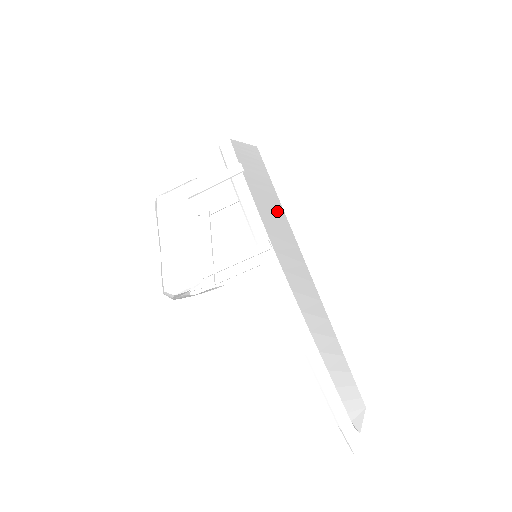
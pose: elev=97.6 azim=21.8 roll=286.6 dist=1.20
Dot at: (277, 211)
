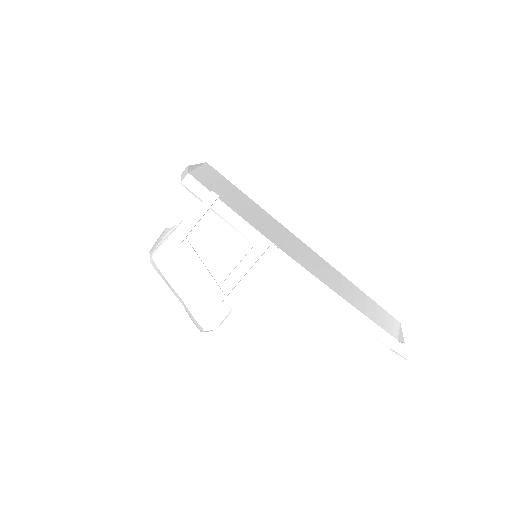
Dot at: (258, 212)
